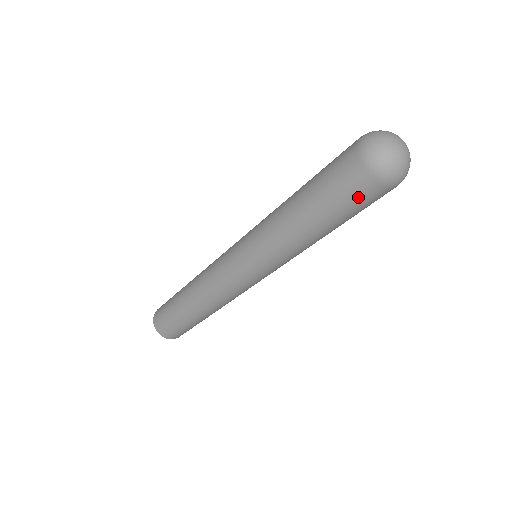
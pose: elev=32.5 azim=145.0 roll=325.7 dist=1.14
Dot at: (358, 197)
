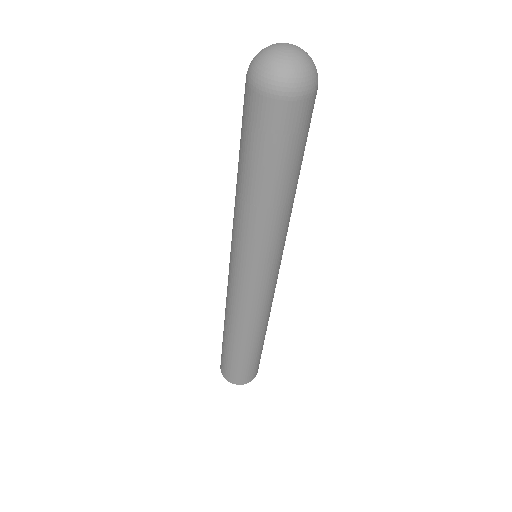
Dot at: (264, 127)
